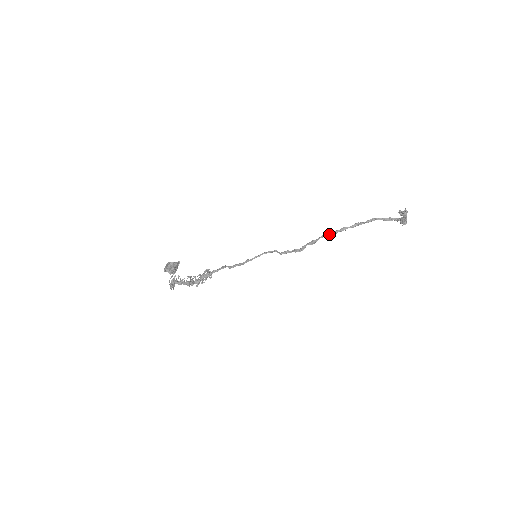
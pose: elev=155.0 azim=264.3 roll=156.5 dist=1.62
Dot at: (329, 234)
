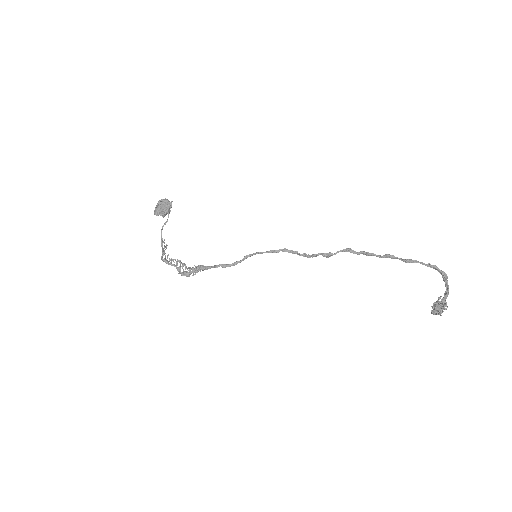
Dot at: occluded
